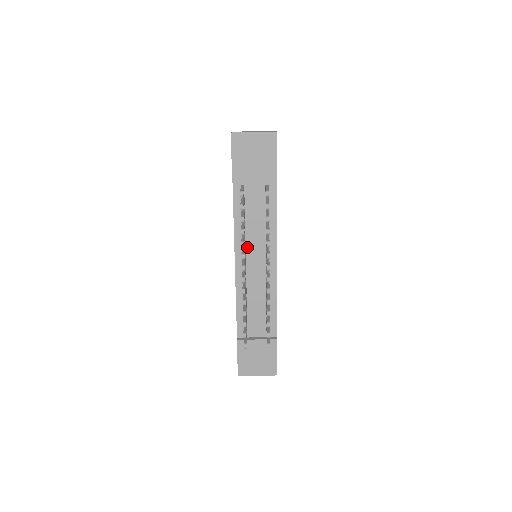
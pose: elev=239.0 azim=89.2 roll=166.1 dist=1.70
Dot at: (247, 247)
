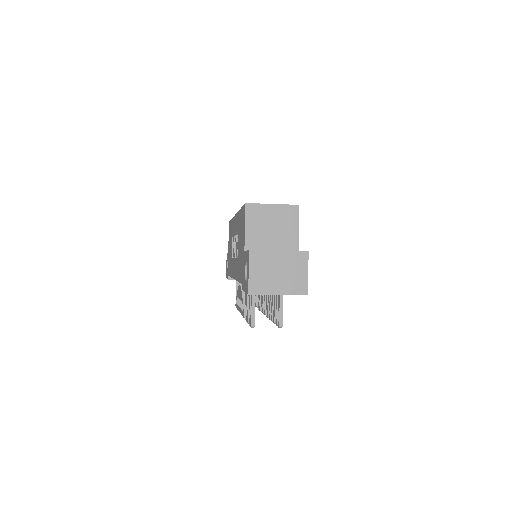
Dot at: occluded
